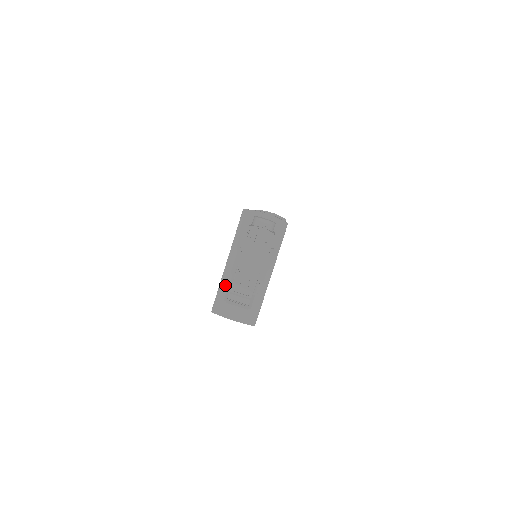
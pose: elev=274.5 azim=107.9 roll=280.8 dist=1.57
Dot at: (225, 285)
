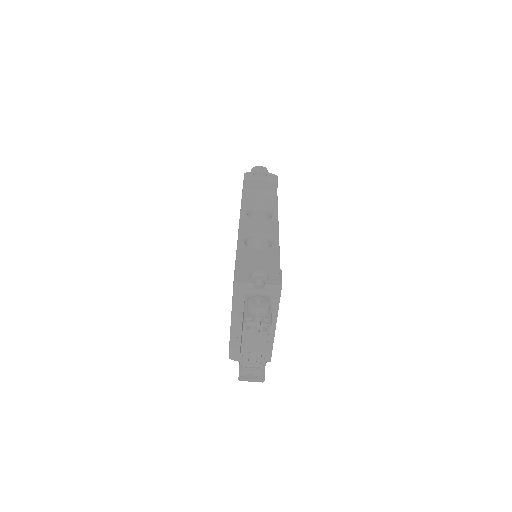
Dot at: (235, 340)
